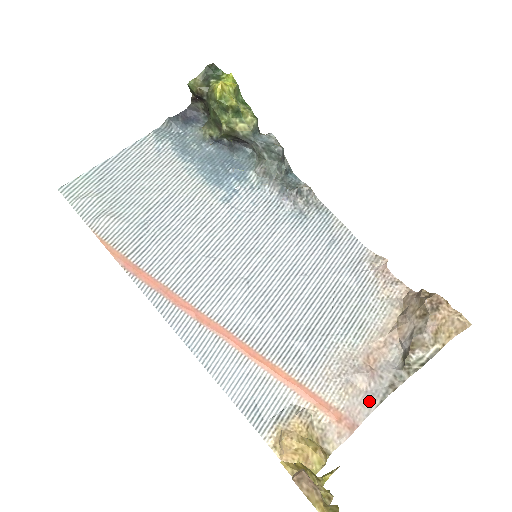
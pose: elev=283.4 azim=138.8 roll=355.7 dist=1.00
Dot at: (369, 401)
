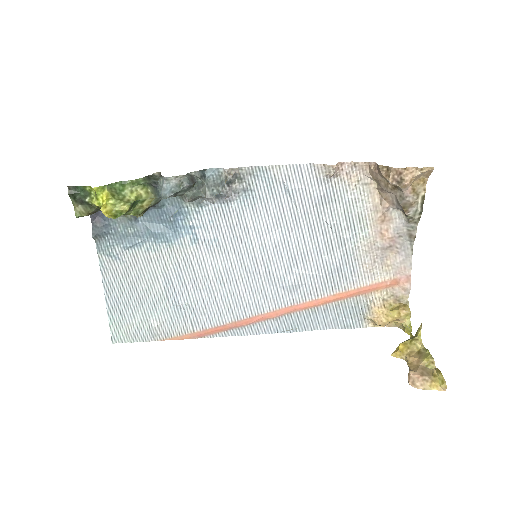
Dot at: (405, 257)
